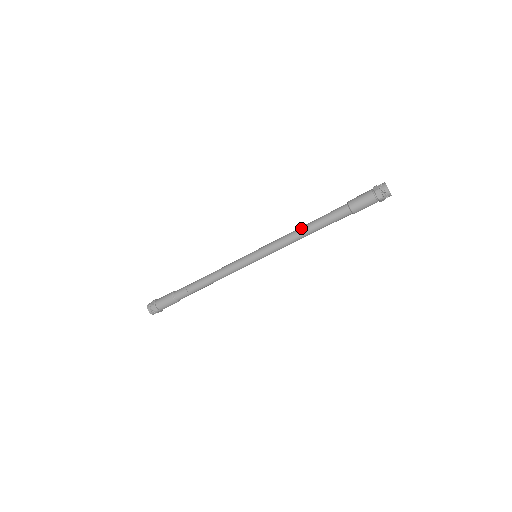
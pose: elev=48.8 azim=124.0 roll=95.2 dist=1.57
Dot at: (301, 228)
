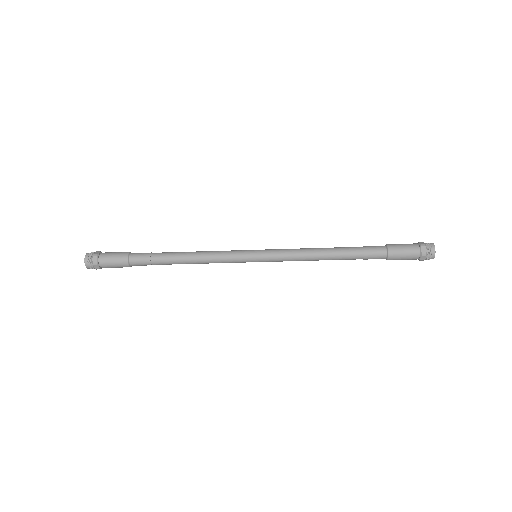
Dot at: (325, 253)
